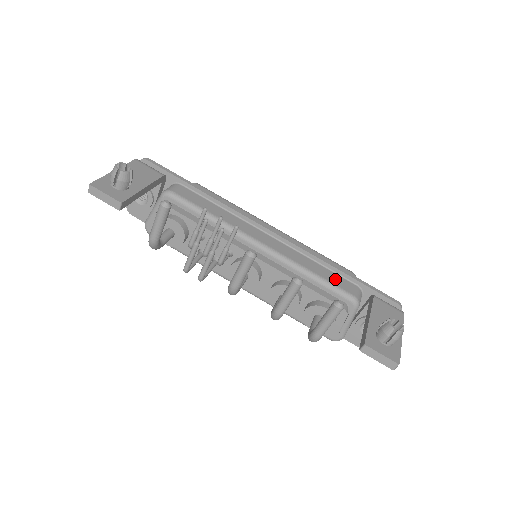
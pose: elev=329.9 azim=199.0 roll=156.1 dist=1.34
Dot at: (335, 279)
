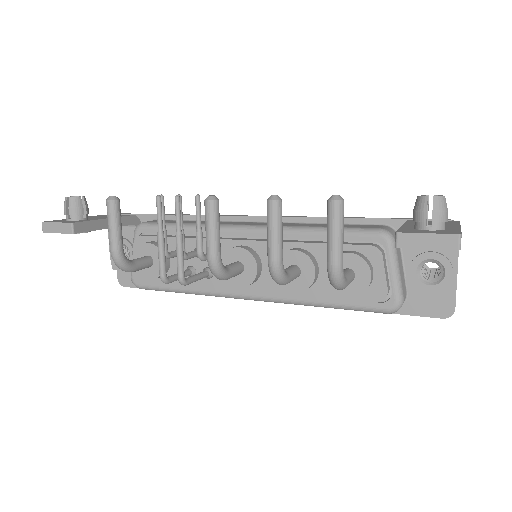
Dot at: (350, 226)
